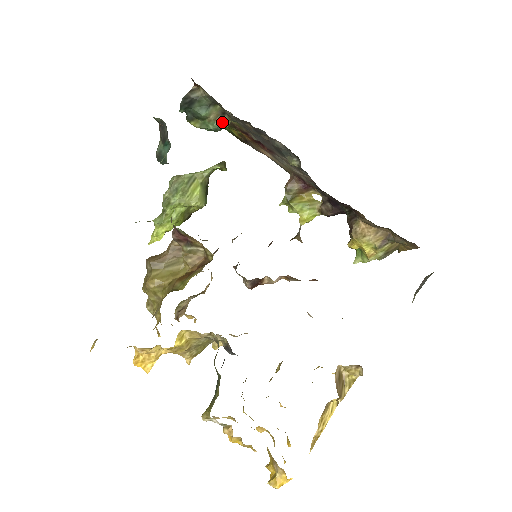
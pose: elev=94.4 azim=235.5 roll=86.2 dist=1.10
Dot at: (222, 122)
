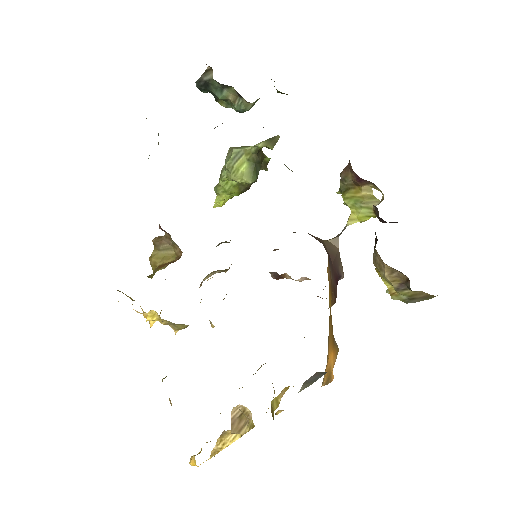
Dot at: (243, 104)
